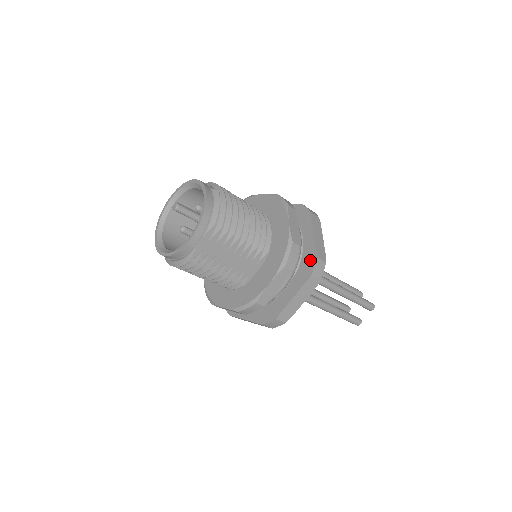
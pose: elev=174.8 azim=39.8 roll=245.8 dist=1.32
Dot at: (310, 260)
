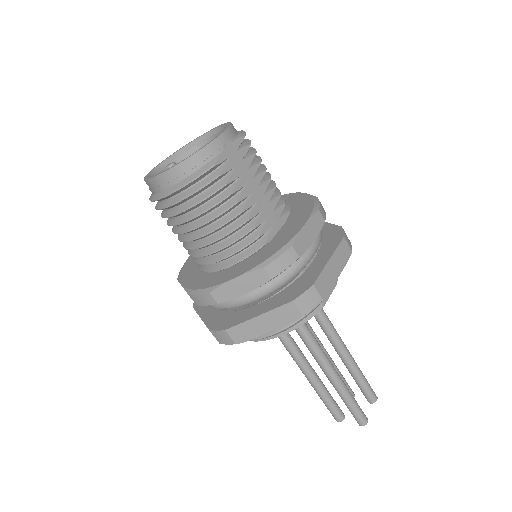
Dot at: (334, 232)
